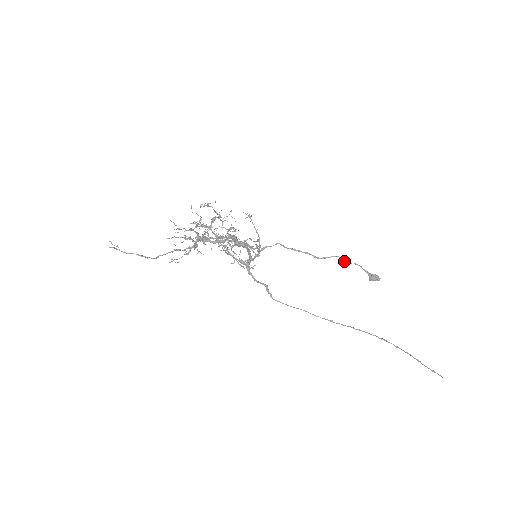
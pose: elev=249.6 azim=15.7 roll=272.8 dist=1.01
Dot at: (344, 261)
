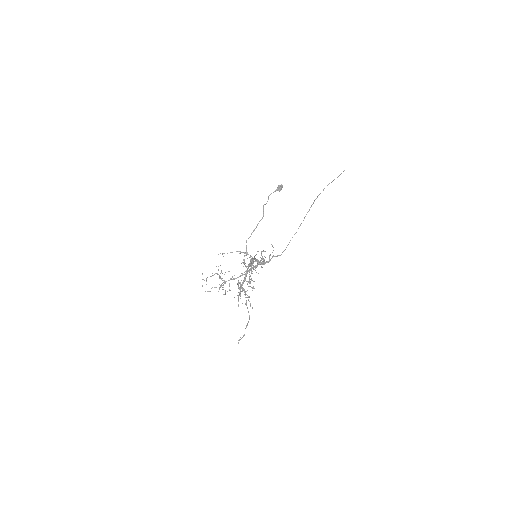
Dot at: (266, 203)
